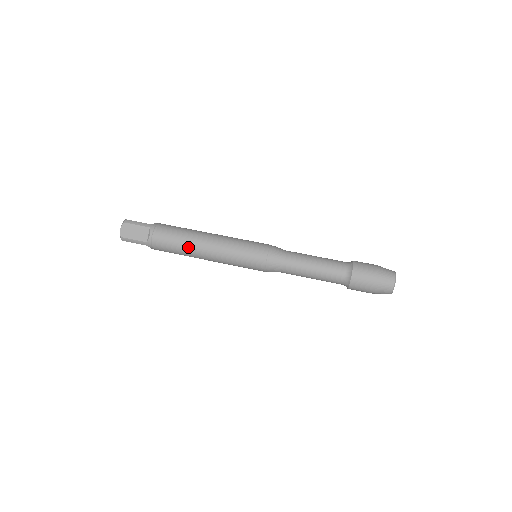
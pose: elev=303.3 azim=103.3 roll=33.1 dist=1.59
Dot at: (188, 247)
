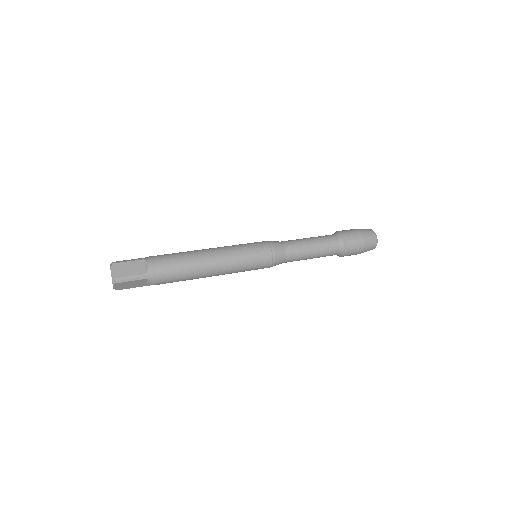
Dot at: (193, 263)
